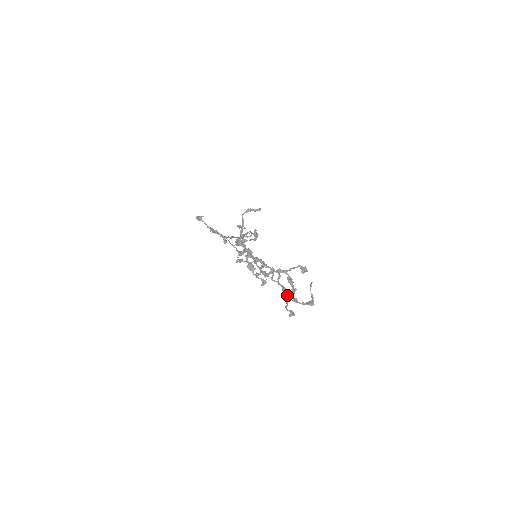
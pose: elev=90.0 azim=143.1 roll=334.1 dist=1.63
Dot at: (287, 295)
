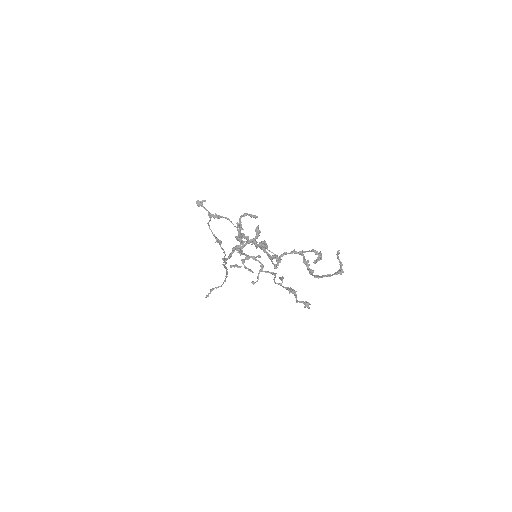
Dot at: (296, 291)
